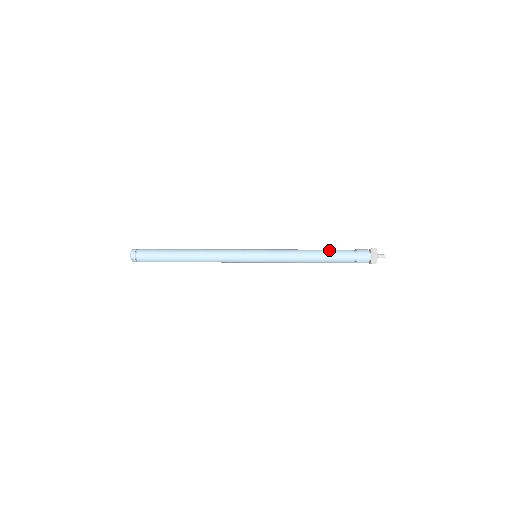
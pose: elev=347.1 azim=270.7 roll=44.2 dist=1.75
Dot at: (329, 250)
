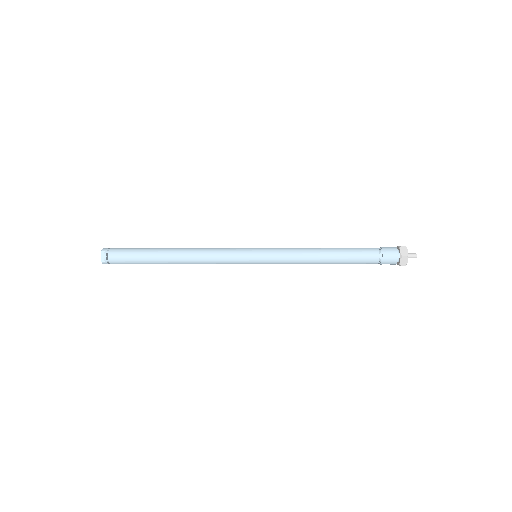
Dot at: occluded
